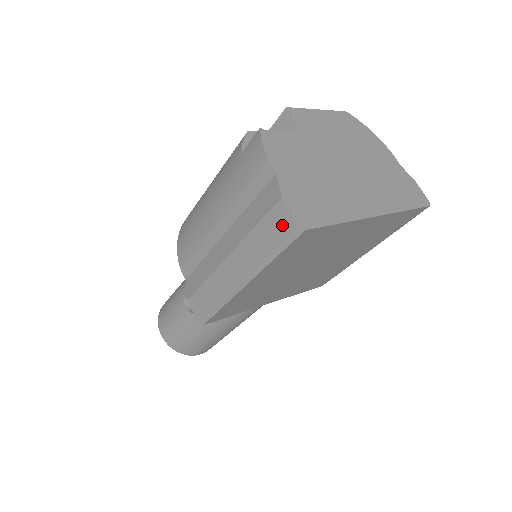
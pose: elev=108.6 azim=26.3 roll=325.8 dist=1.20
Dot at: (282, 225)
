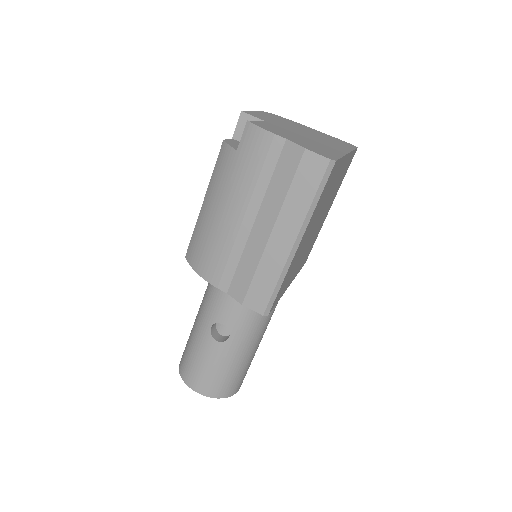
Dot at: (315, 169)
